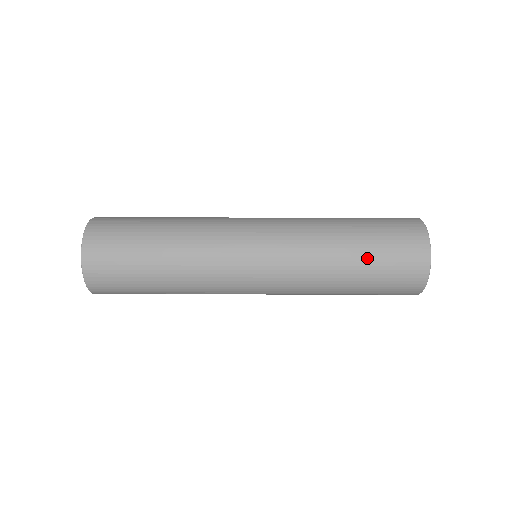
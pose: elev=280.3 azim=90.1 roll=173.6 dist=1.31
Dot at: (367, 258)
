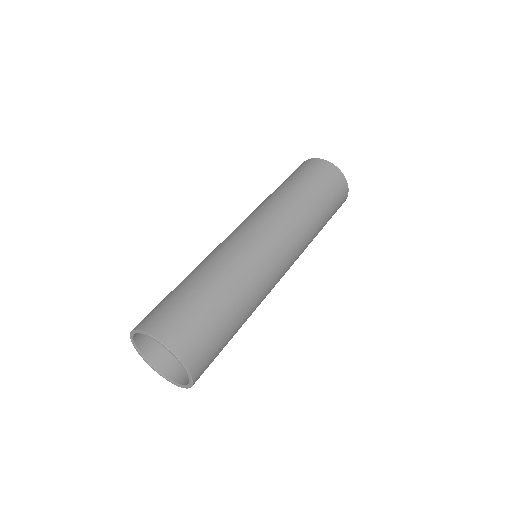
Dot at: (303, 183)
